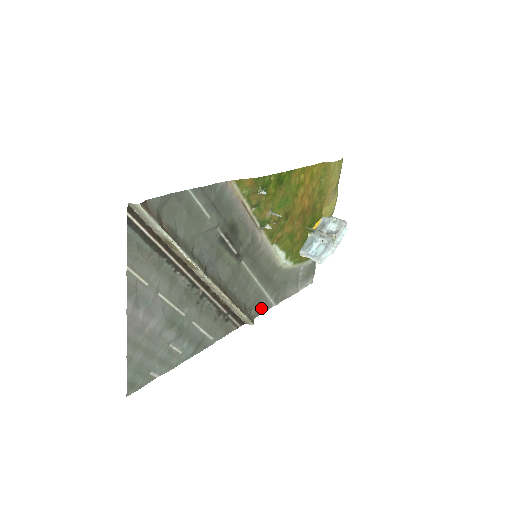
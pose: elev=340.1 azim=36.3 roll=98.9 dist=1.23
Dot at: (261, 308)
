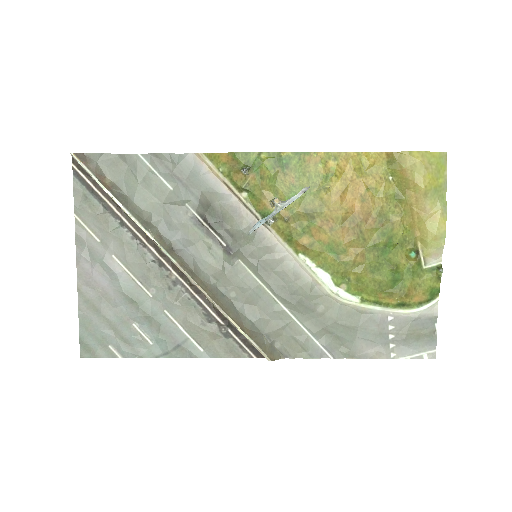
Dot at: (298, 348)
